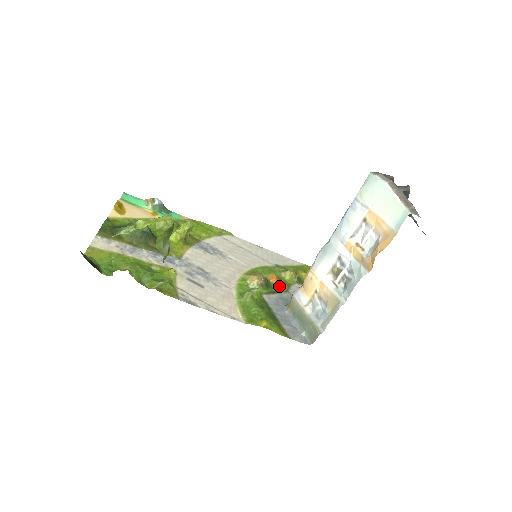
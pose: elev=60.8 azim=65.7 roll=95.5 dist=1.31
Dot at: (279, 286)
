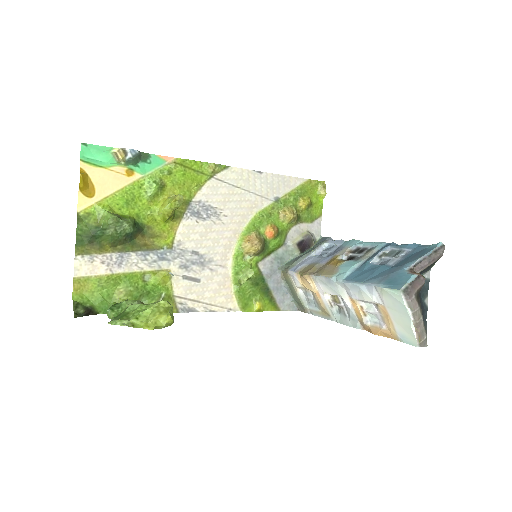
Dot at: (276, 242)
